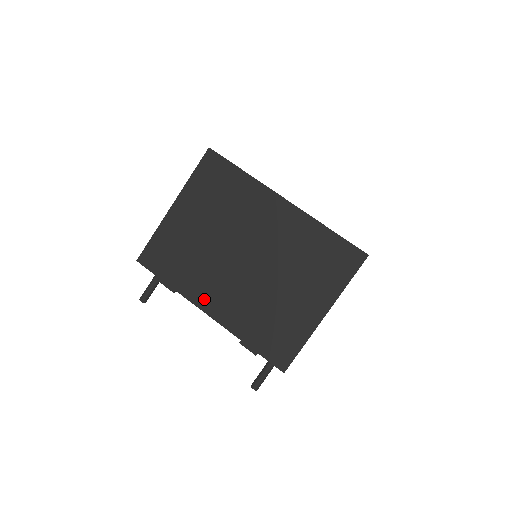
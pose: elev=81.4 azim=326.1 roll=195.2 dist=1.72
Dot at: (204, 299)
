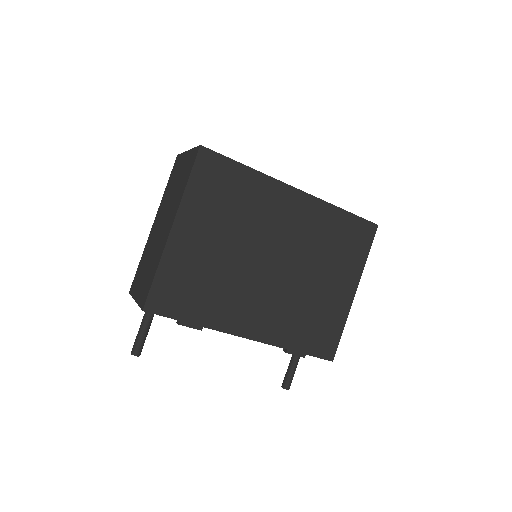
Dot at: (239, 324)
